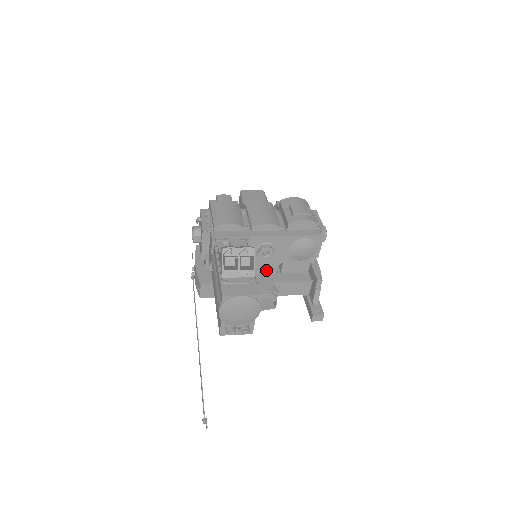
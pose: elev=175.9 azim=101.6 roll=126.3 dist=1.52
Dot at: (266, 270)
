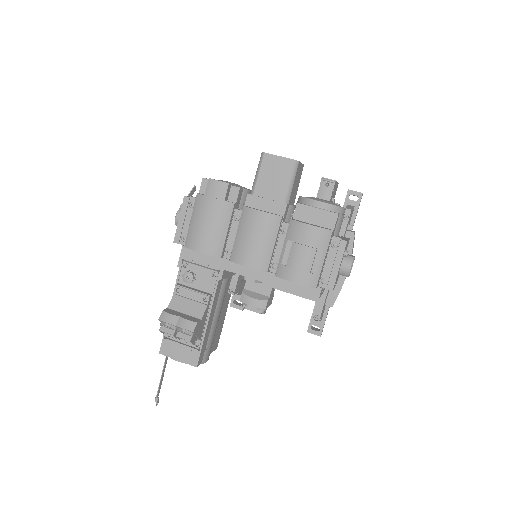
Dot at: occluded
